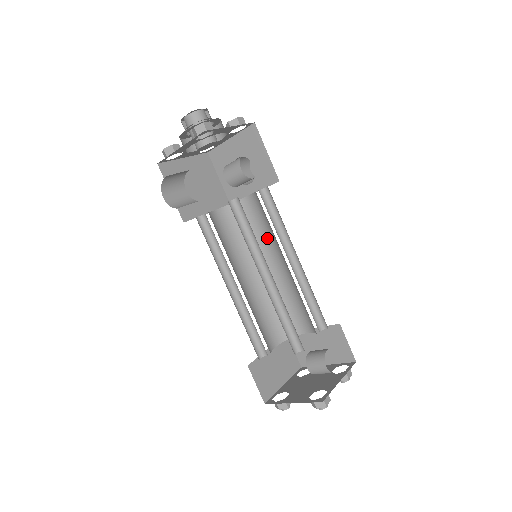
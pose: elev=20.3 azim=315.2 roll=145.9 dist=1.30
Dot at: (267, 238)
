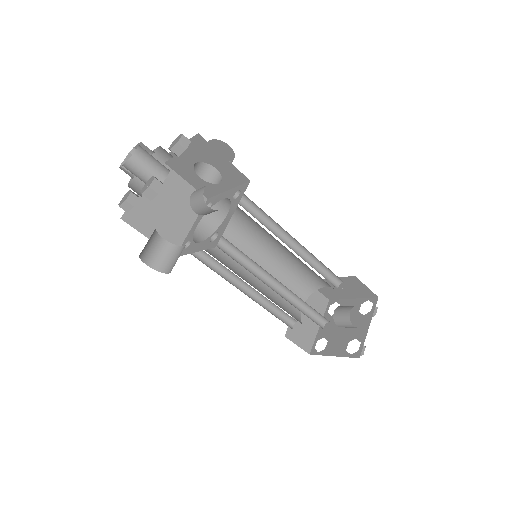
Dot at: (259, 229)
